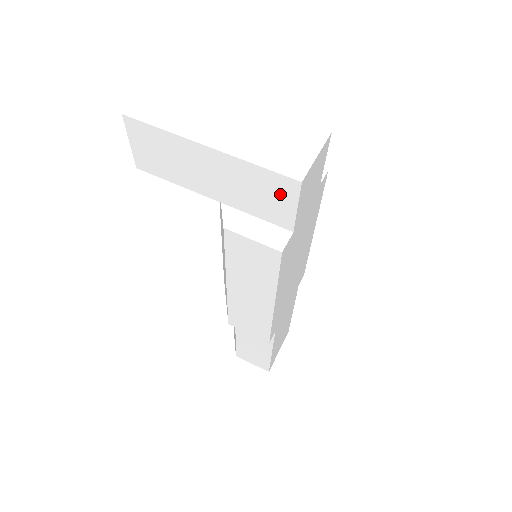
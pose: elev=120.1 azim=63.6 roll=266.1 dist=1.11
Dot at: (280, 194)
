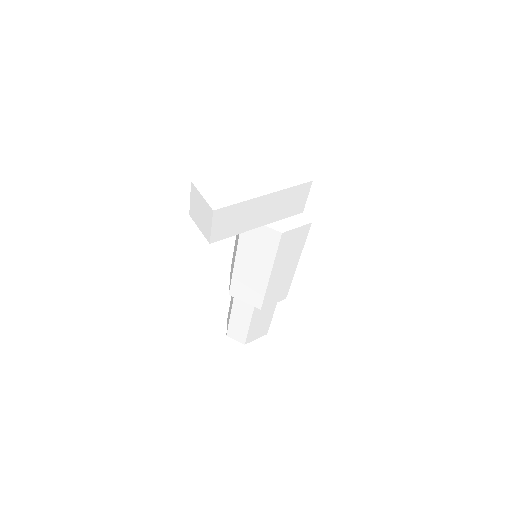
Dot at: (300, 195)
